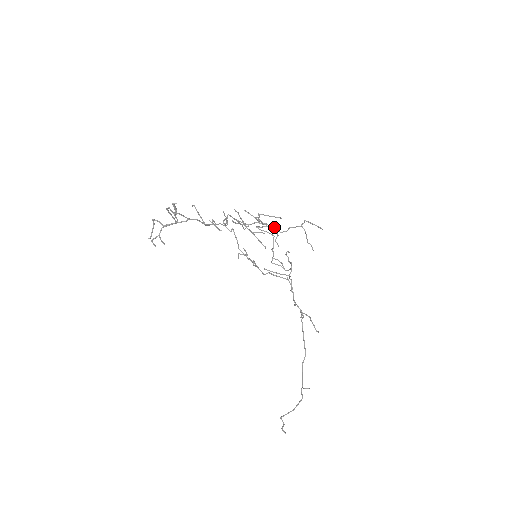
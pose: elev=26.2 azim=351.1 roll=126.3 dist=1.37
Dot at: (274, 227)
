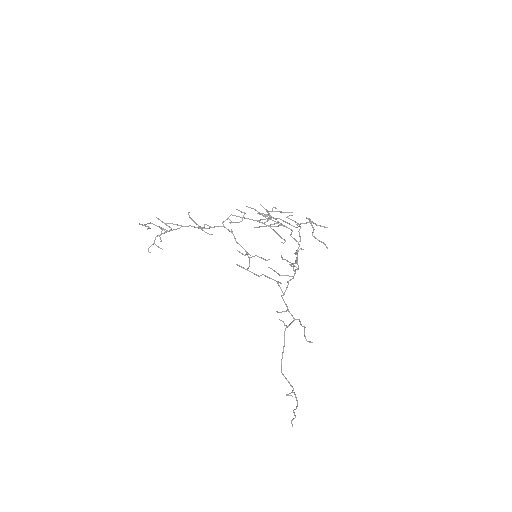
Dot at: (281, 224)
